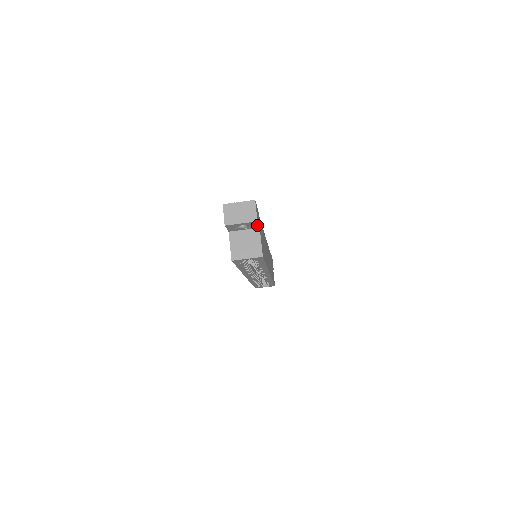
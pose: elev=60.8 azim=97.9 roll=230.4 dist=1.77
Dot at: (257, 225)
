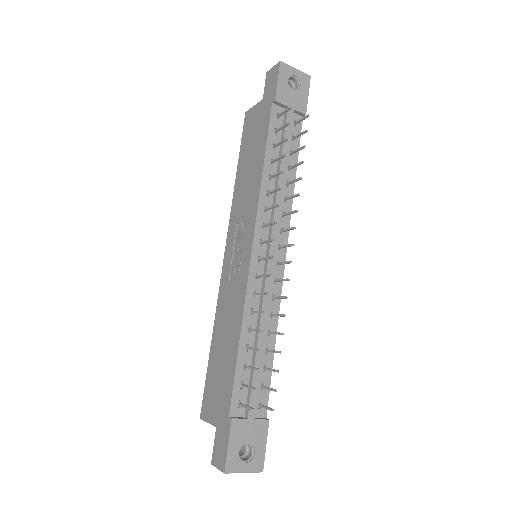
Dot at: occluded
